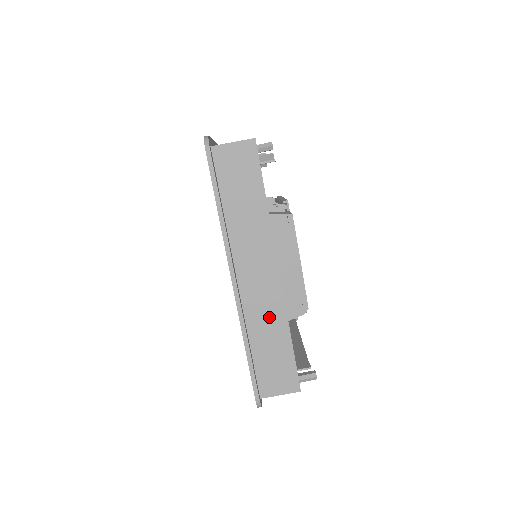
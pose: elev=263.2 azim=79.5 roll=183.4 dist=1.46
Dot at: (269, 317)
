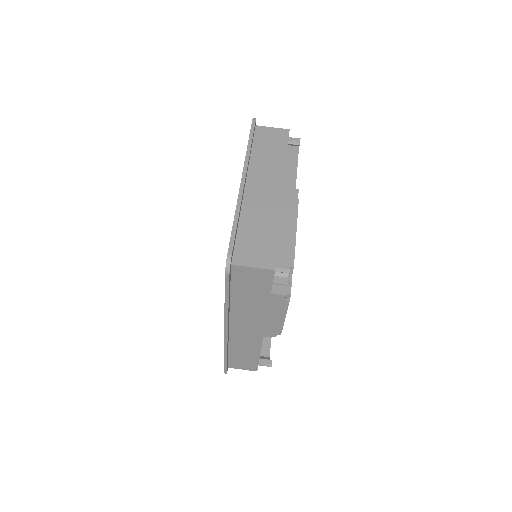
Dot at: (247, 345)
